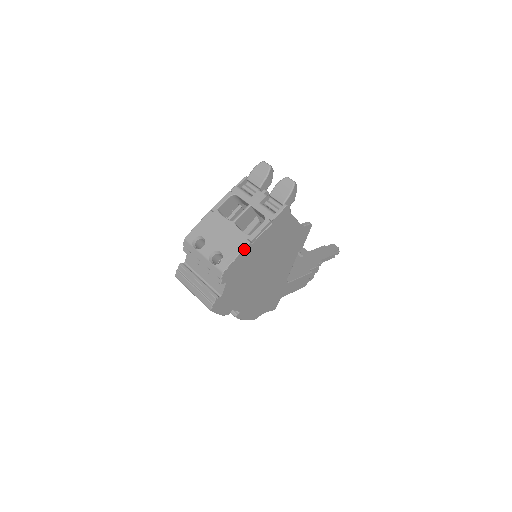
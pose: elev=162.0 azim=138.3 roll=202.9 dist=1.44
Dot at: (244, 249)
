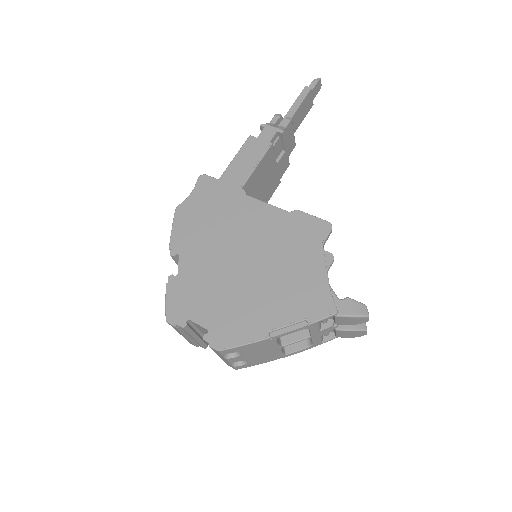
Dot at: occluded
